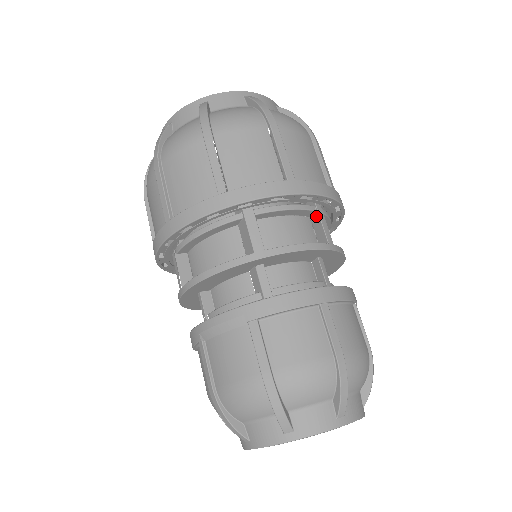
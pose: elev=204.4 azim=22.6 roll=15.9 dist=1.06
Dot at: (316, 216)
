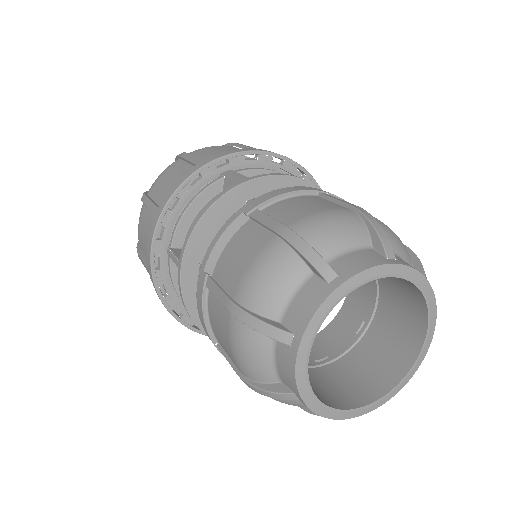
Dot at: occluded
